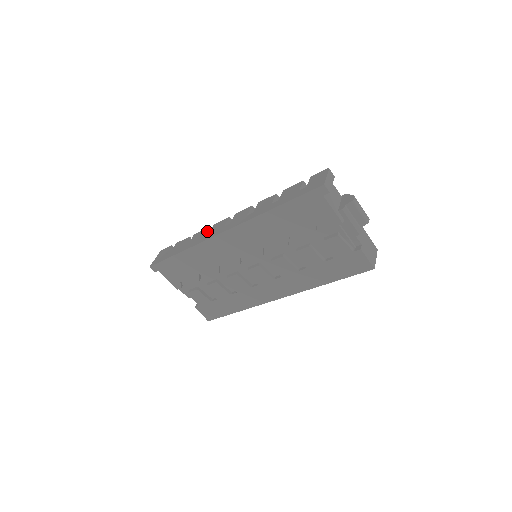
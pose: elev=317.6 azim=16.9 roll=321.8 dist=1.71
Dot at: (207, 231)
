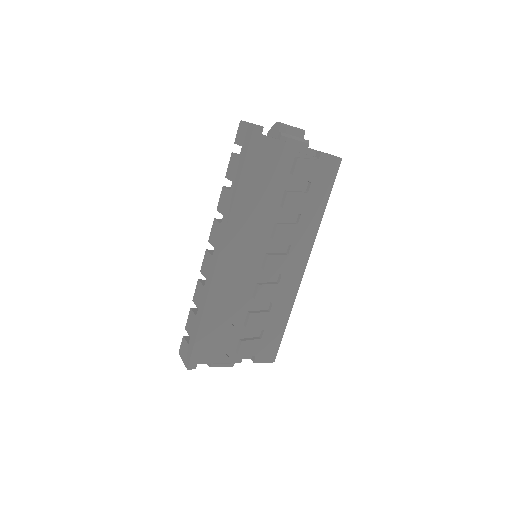
Dot at: (201, 282)
